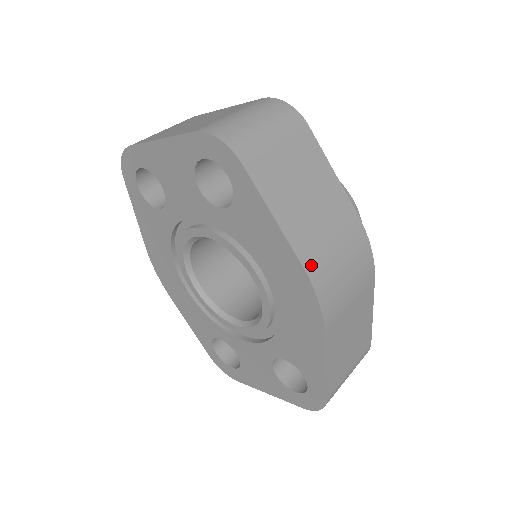
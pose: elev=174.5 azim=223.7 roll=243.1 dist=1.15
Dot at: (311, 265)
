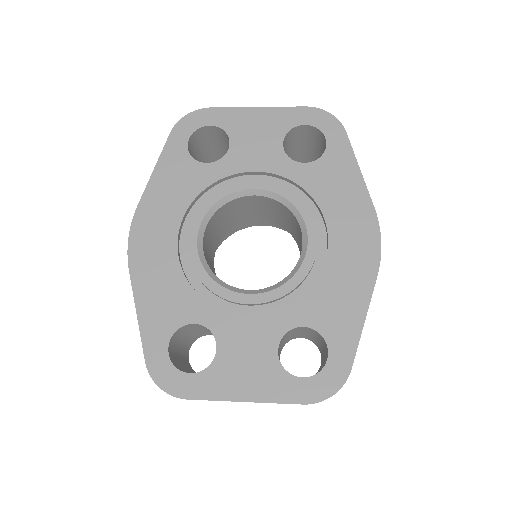
Dot at: occluded
